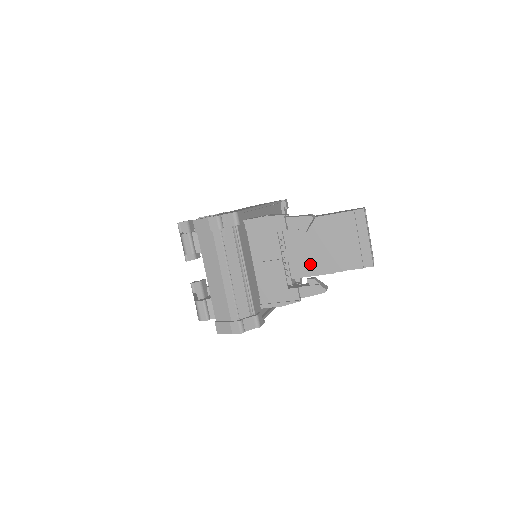
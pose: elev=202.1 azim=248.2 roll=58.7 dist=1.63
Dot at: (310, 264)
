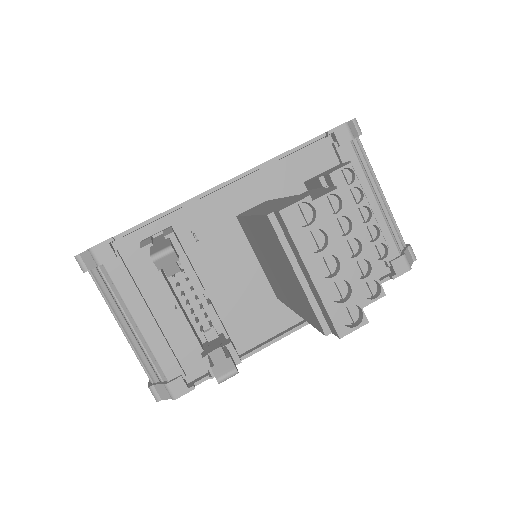
Dot at: (285, 293)
